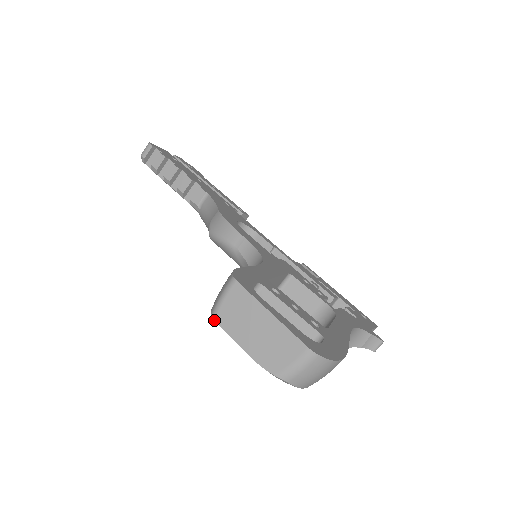
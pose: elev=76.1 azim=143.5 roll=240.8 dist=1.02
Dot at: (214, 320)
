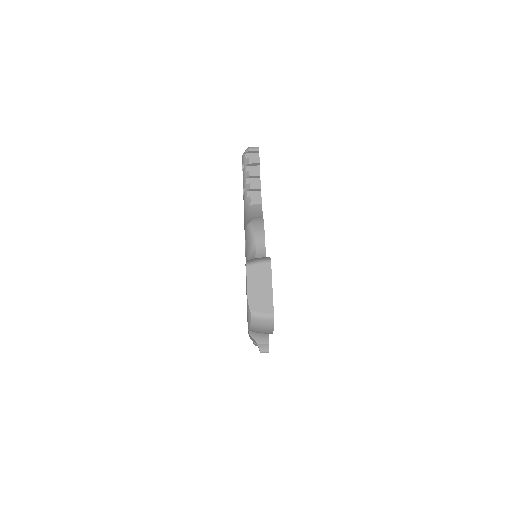
Dot at: (246, 267)
